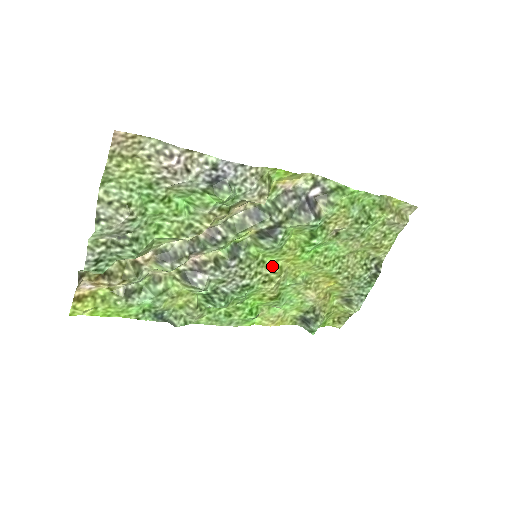
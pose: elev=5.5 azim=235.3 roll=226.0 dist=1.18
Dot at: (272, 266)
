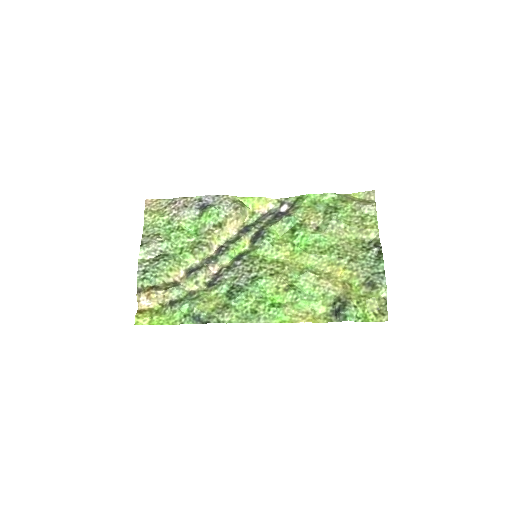
Dot at: (274, 263)
